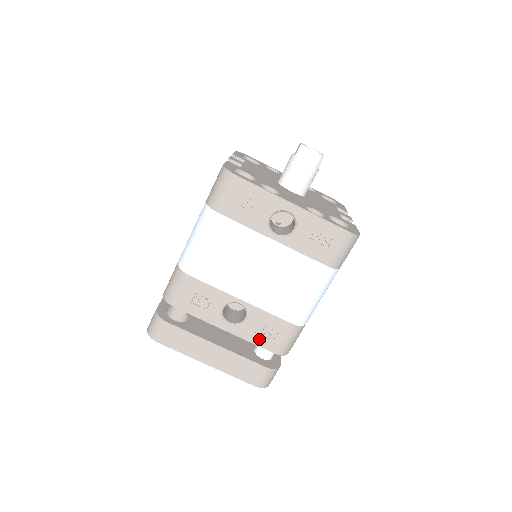
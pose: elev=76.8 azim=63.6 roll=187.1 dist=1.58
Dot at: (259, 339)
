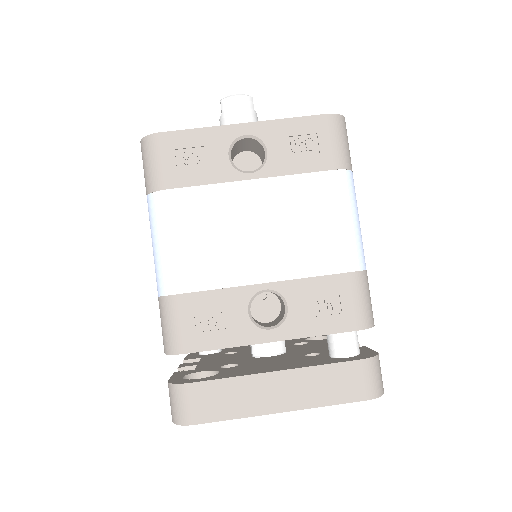
Dot at: (323, 324)
